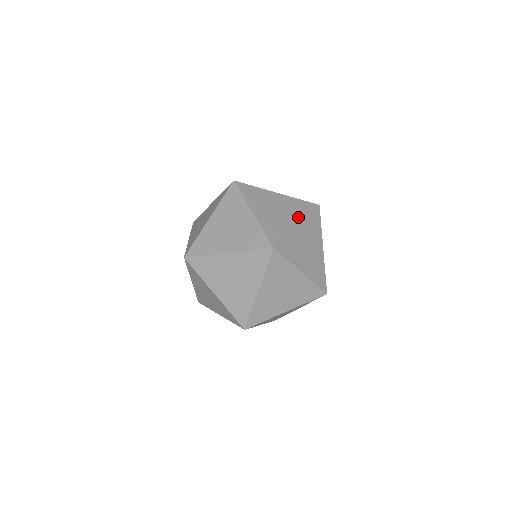
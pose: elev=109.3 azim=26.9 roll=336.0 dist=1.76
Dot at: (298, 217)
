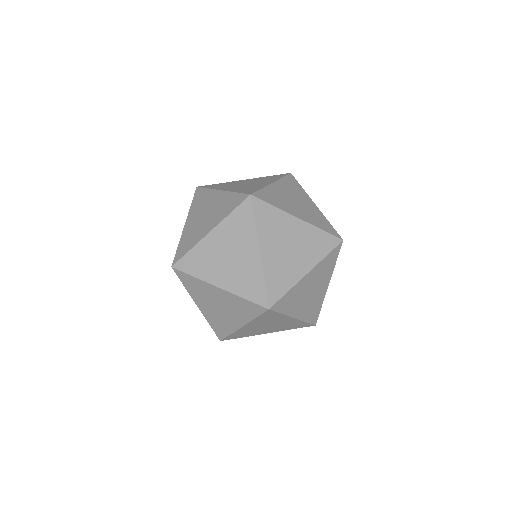
Dot at: (251, 241)
